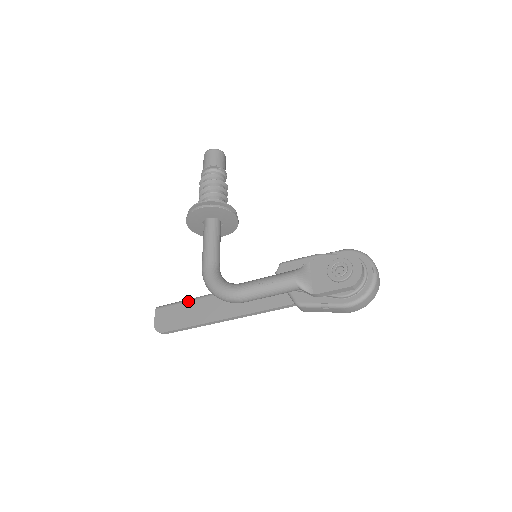
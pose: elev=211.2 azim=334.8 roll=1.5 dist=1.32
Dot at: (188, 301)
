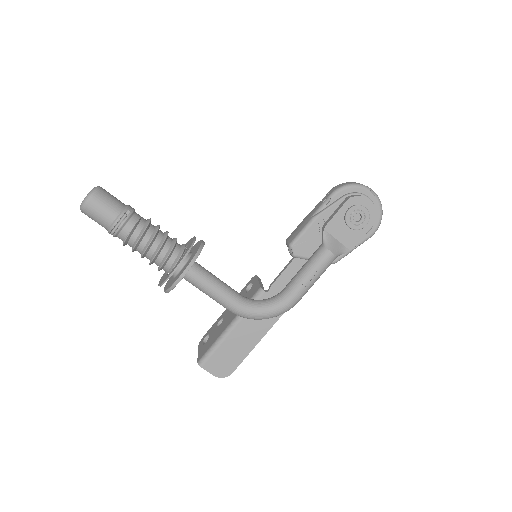
Dot at: (227, 337)
